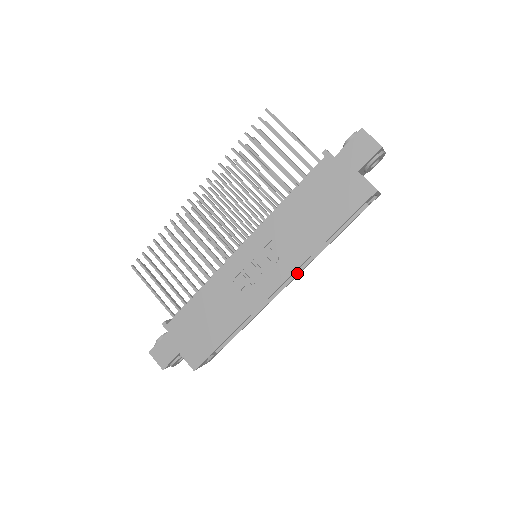
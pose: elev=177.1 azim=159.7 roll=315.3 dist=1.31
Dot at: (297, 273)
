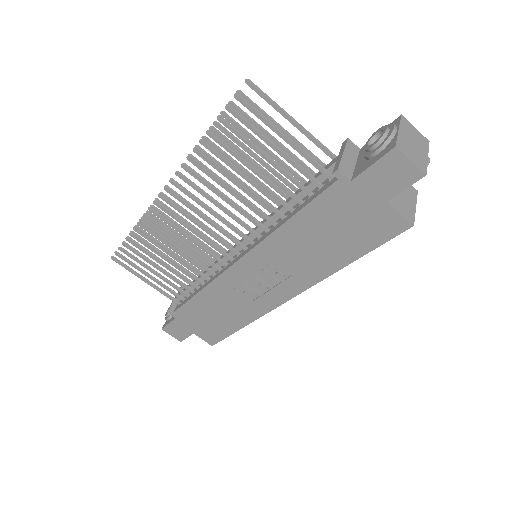
Dot at: occluded
